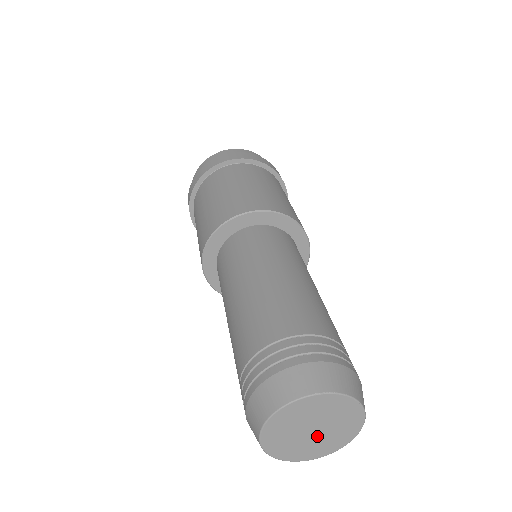
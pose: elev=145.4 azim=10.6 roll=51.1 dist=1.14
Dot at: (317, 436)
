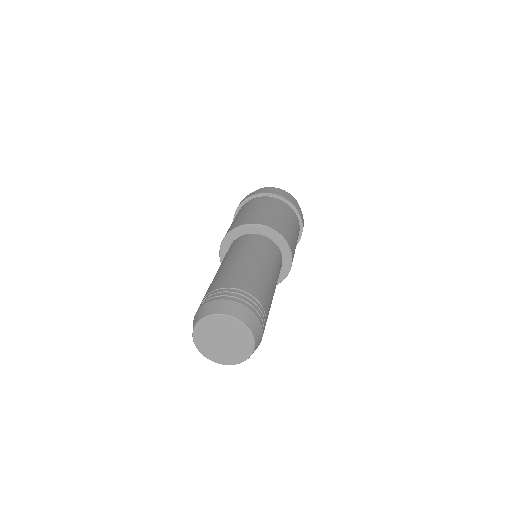
Dot at: (228, 346)
